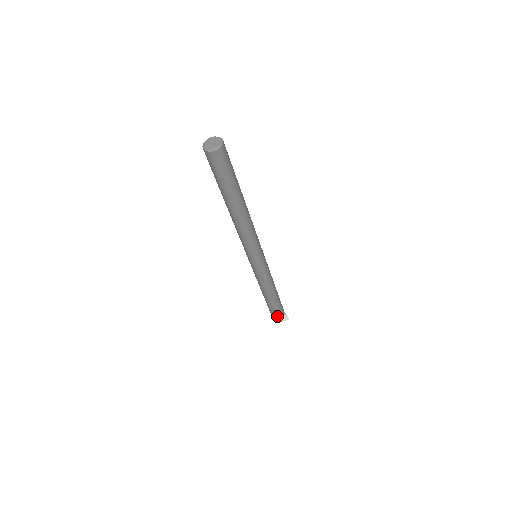
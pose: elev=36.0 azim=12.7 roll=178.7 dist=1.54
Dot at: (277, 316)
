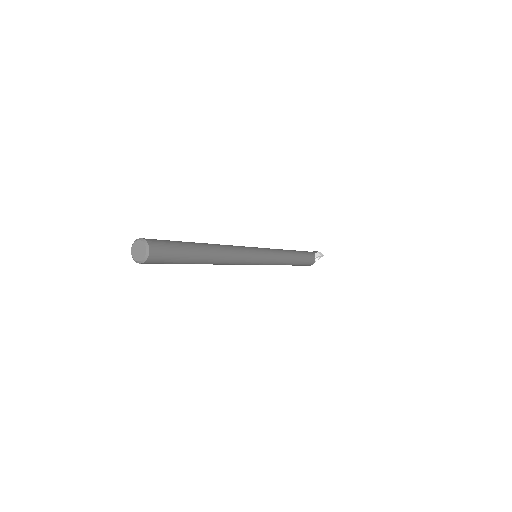
Dot at: (309, 265)
